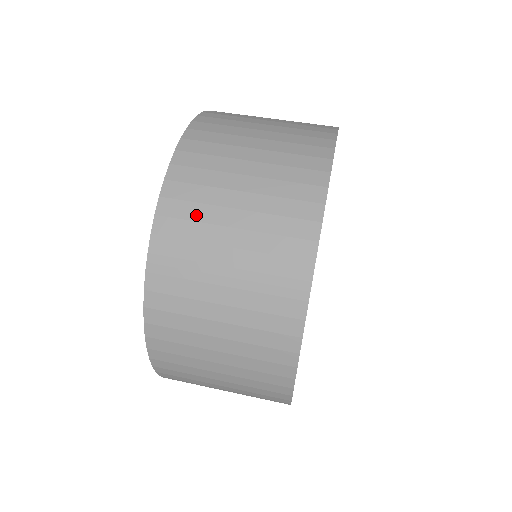
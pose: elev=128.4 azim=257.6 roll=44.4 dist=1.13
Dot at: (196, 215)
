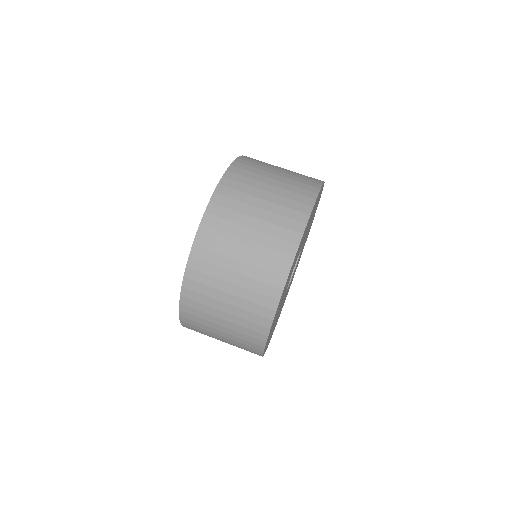
Dot at: (234, 207)
